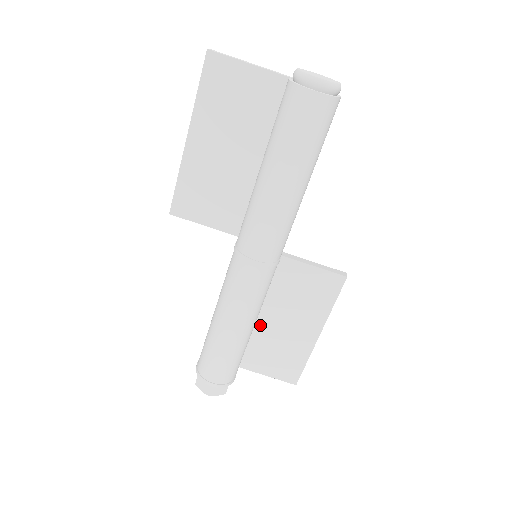
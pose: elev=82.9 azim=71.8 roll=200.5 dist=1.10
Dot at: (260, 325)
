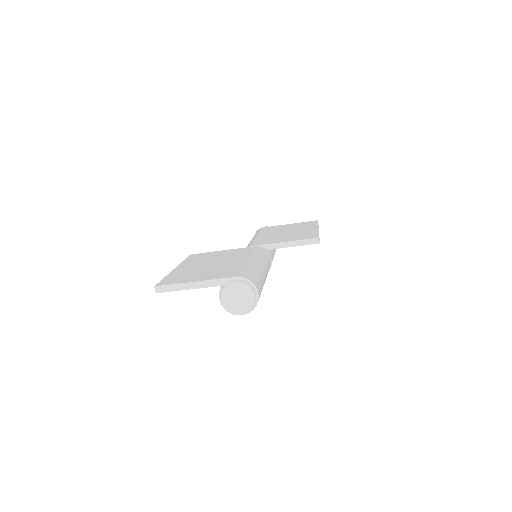
Dot at: occluded
